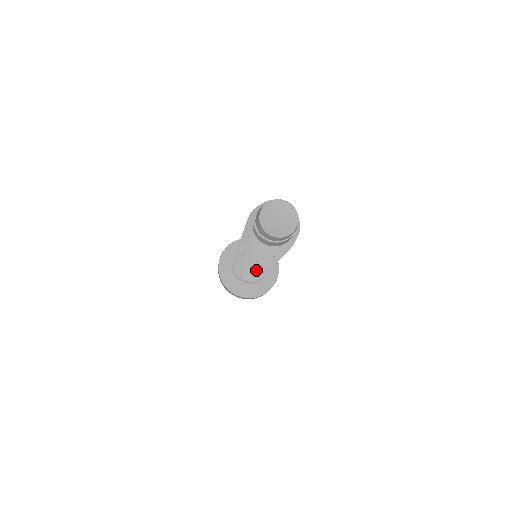
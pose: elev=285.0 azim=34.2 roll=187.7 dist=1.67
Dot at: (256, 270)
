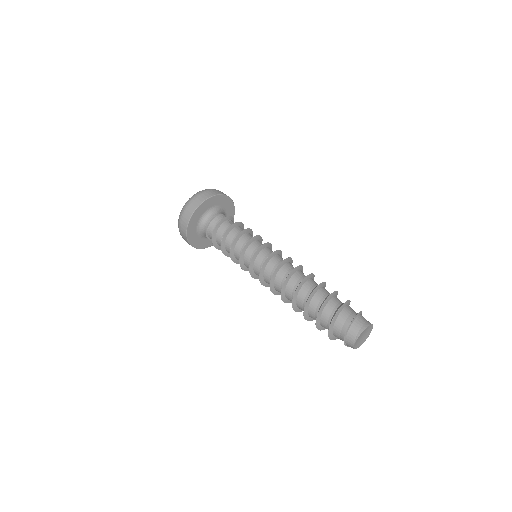
Dot at: (269, 286)
